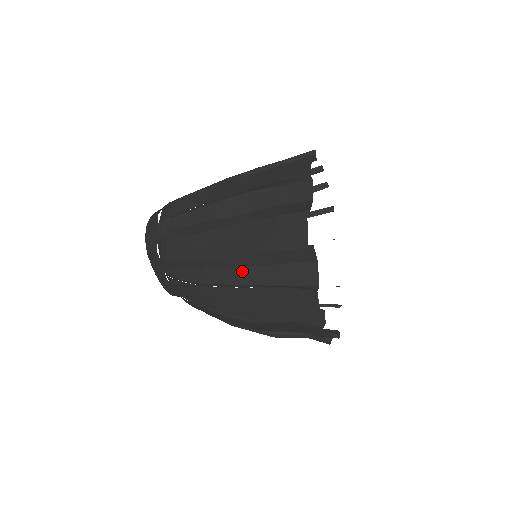
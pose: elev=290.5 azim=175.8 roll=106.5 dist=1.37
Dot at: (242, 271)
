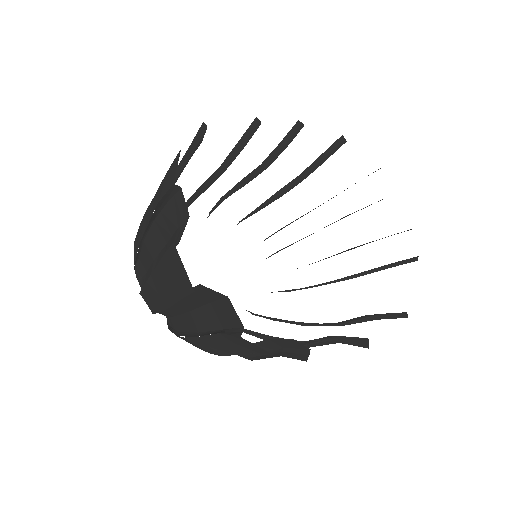
Dot at: (189, 316)
